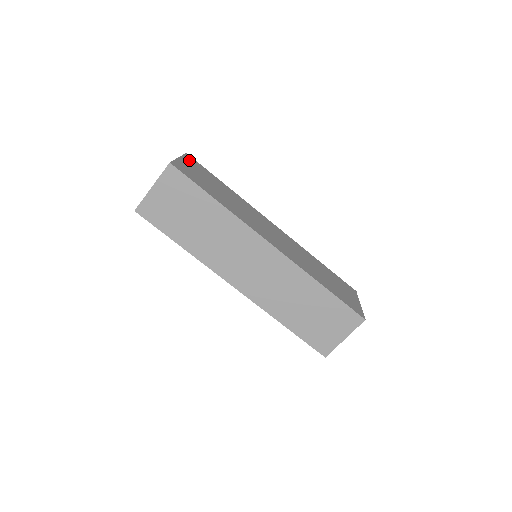
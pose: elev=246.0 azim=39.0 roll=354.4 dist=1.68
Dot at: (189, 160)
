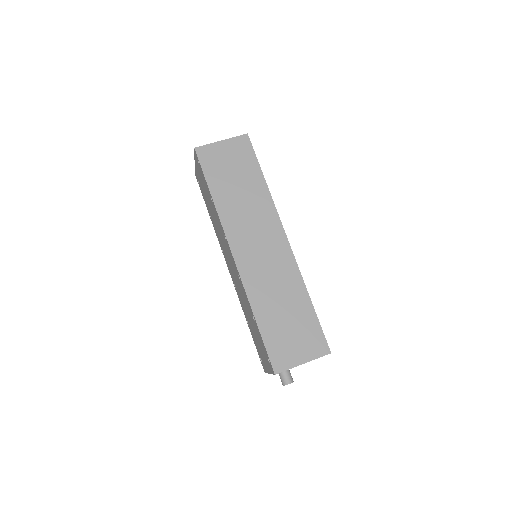
Dot at: occluded
